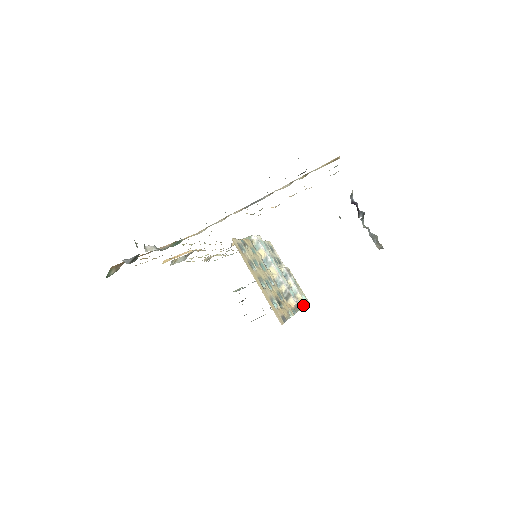
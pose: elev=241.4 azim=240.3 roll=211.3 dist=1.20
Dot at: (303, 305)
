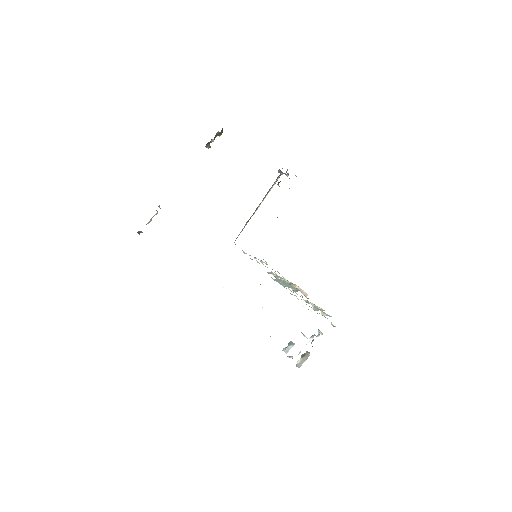
Dot at: occluded
